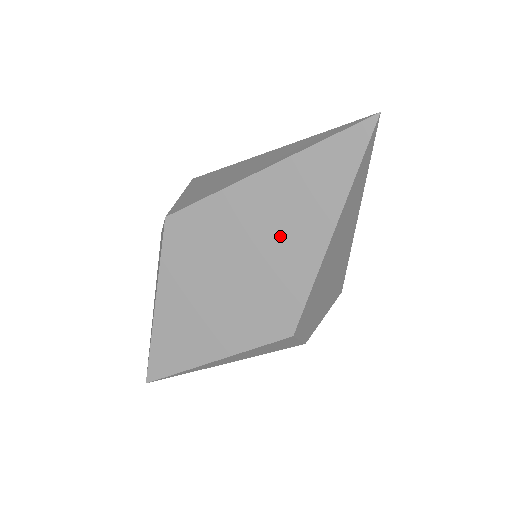
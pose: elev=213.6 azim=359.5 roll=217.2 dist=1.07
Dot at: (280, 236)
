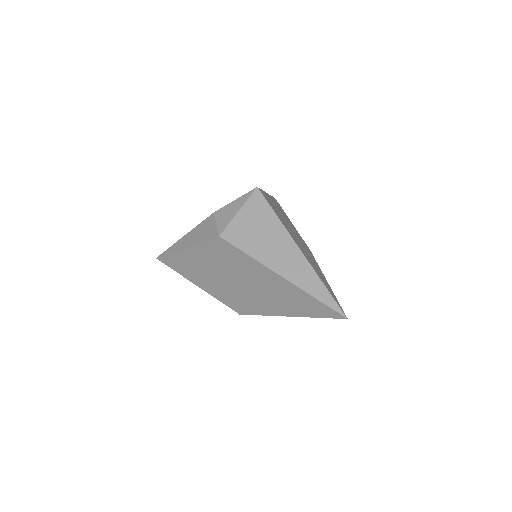
Dot at: (266, 295)
